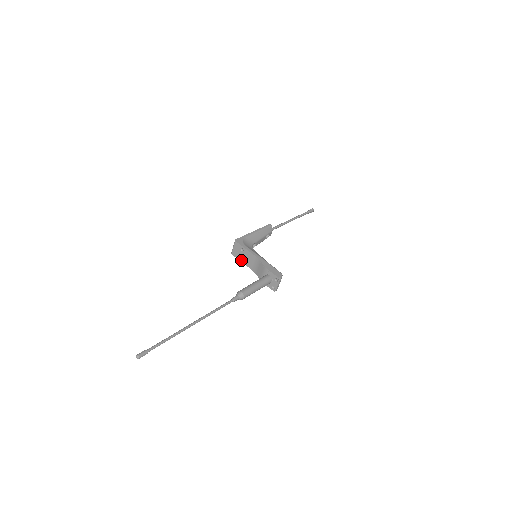
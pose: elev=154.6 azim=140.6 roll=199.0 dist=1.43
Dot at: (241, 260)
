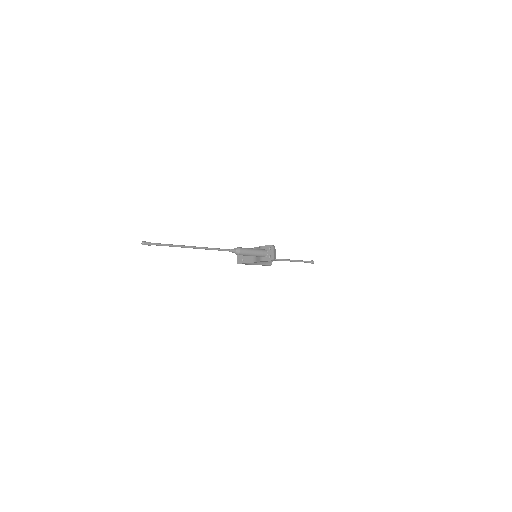
Dot at: (244, 262)
